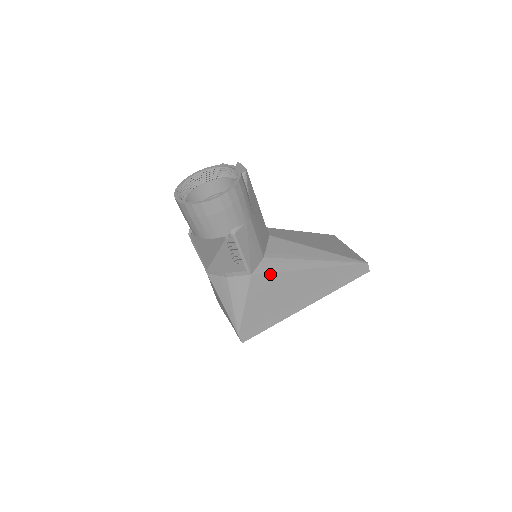
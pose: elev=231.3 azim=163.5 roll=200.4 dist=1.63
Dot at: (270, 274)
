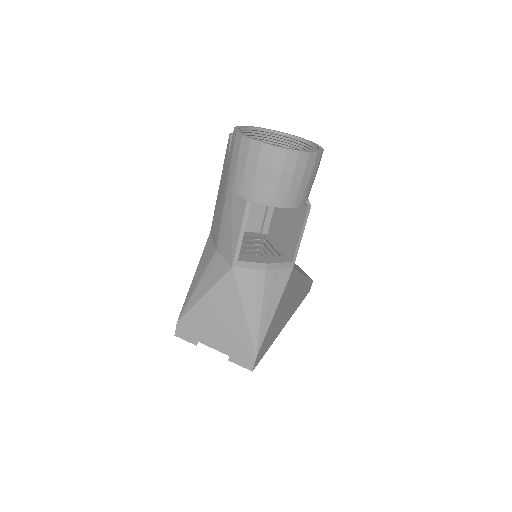
Dot at: (296, 272)
